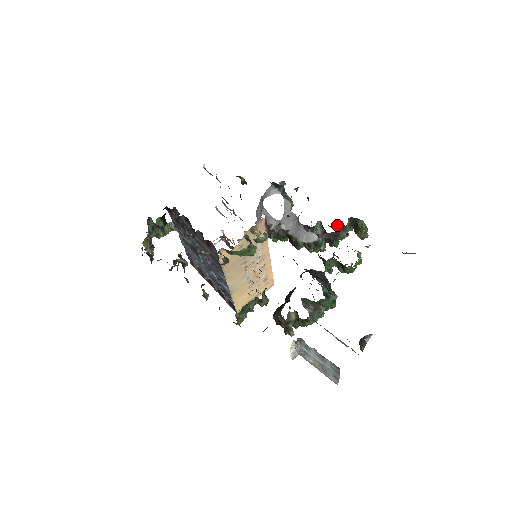
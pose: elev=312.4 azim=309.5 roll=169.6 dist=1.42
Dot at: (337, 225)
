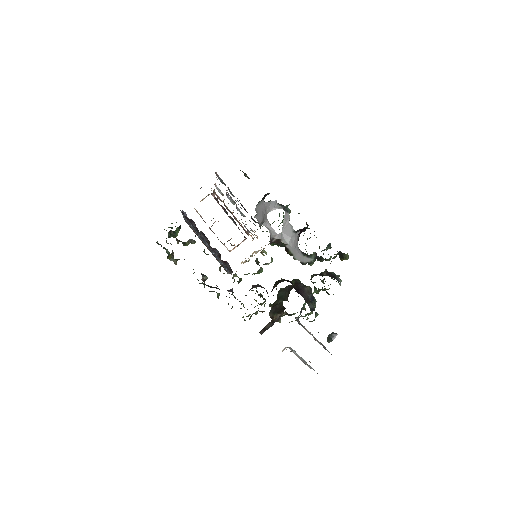
Dot at: (326, 247)
